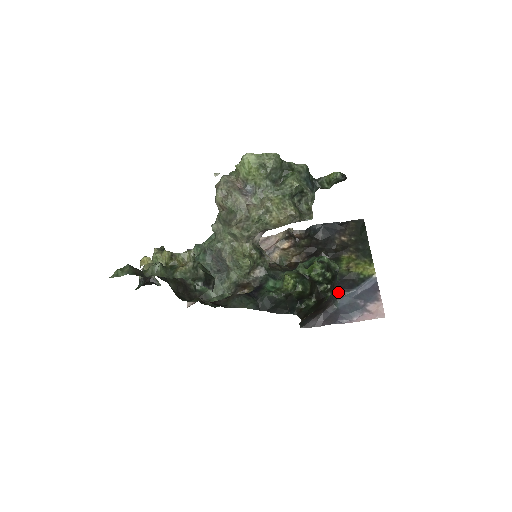
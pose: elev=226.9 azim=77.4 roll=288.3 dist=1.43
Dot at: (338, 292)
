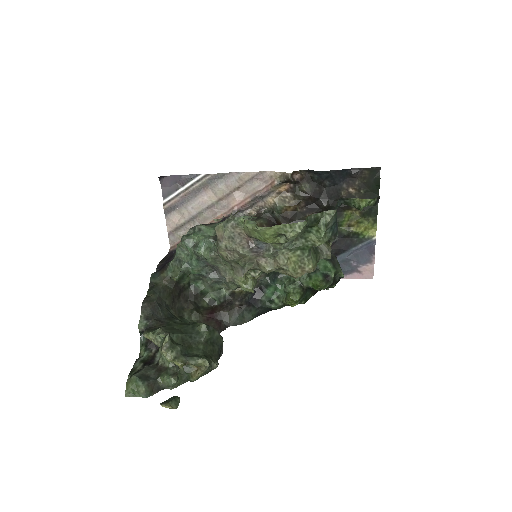
Dot at: (333, 252)
